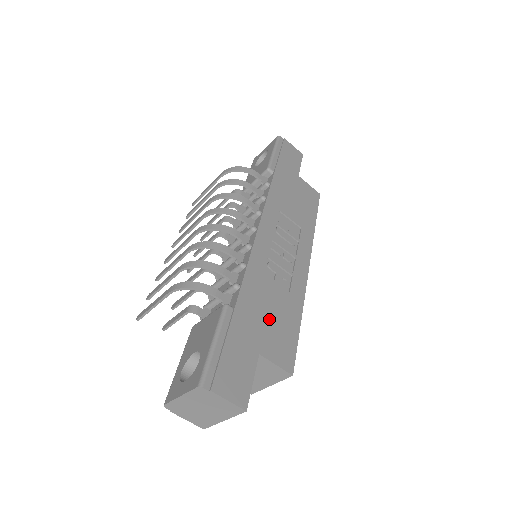
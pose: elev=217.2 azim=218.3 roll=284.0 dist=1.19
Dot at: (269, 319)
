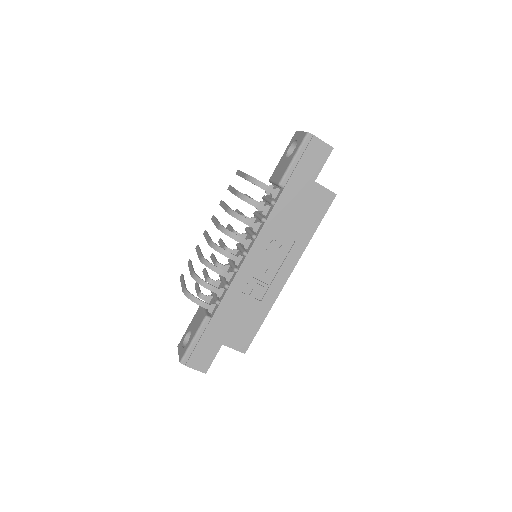
Dot at: (236, 323)
